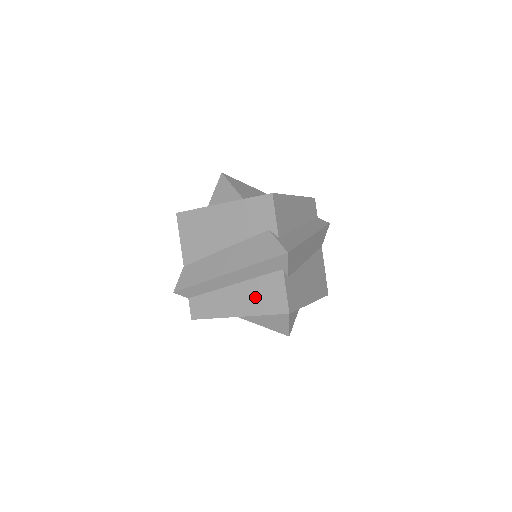
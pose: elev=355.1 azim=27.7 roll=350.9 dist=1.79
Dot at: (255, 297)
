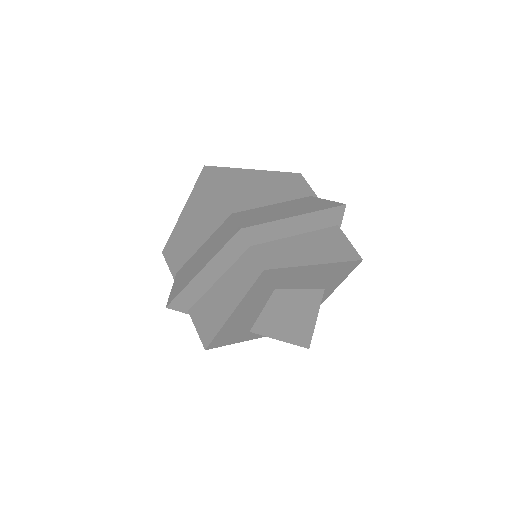
Dot at: (326, 246)
